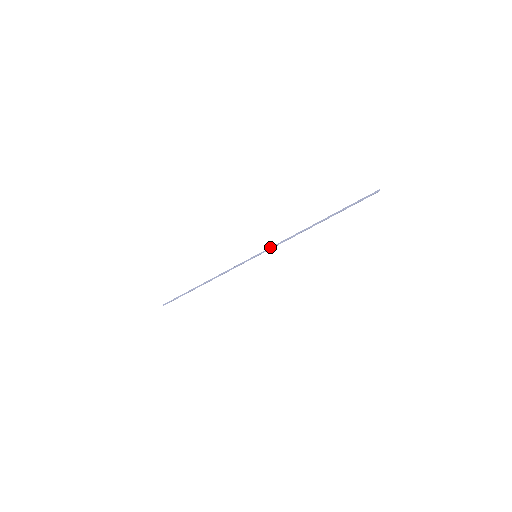
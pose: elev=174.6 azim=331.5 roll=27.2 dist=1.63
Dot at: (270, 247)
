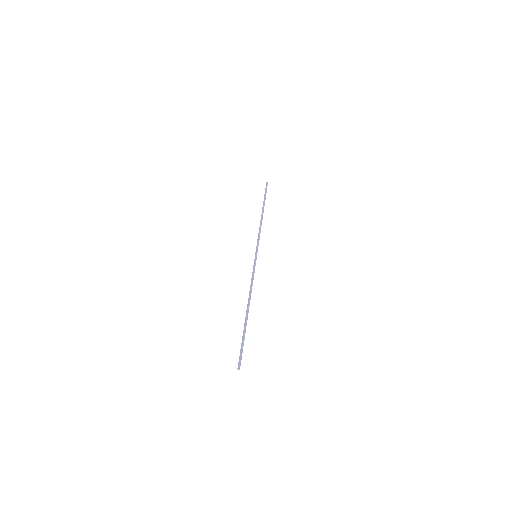
Dot at: occluded
